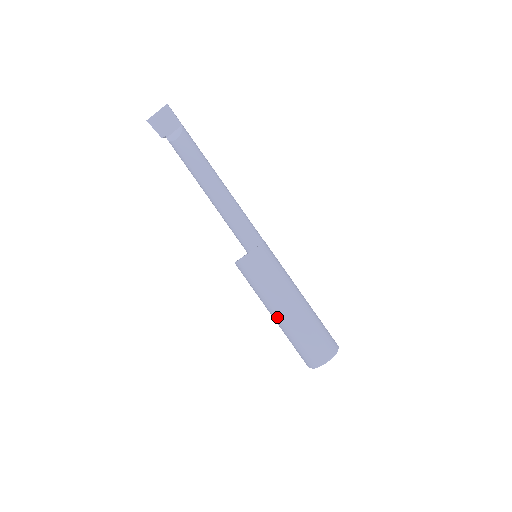
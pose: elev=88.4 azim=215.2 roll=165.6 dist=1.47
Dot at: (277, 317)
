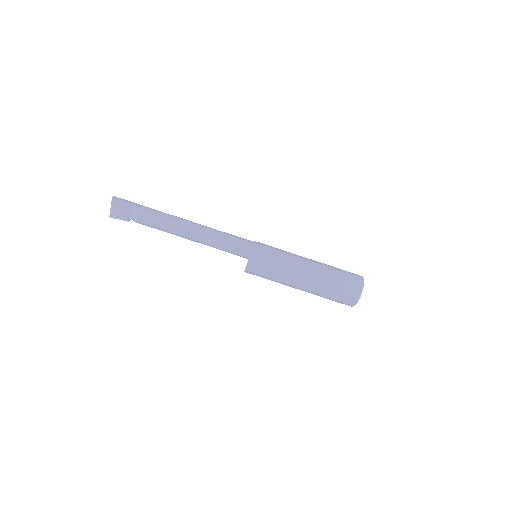
Dot at: occluded
